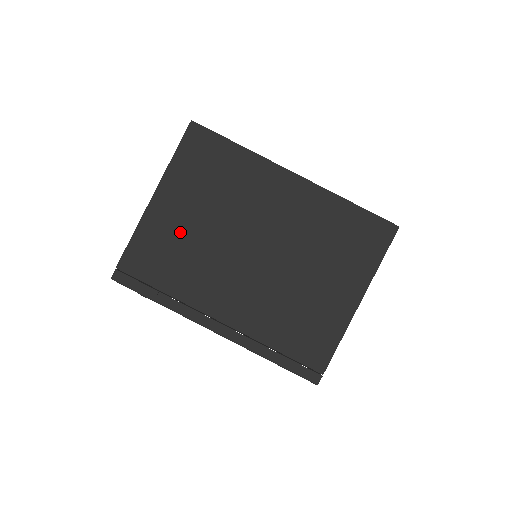
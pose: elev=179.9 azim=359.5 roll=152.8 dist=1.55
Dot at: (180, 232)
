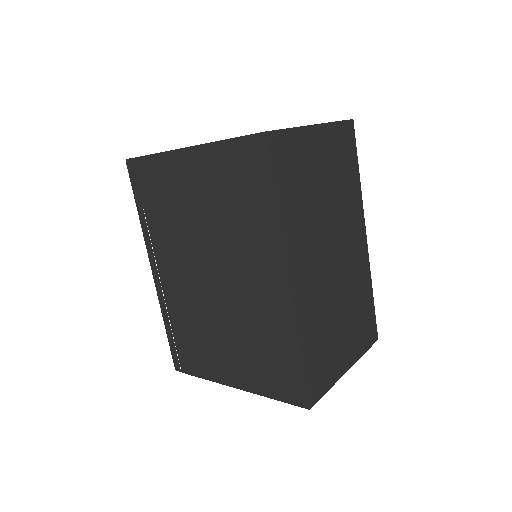
Dot at: (182, 196)
